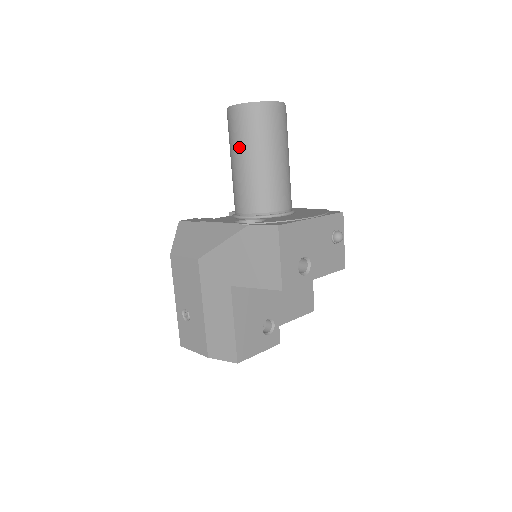
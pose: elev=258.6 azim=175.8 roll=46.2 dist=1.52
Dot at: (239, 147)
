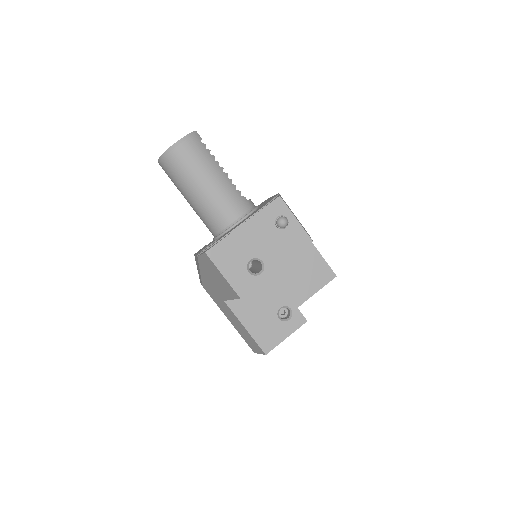
Dot at: (179, 190)
